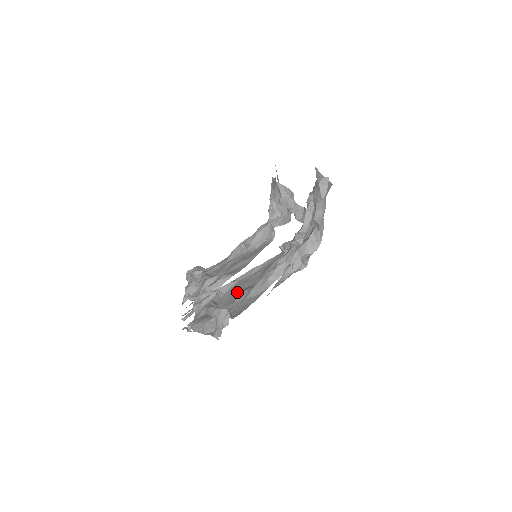
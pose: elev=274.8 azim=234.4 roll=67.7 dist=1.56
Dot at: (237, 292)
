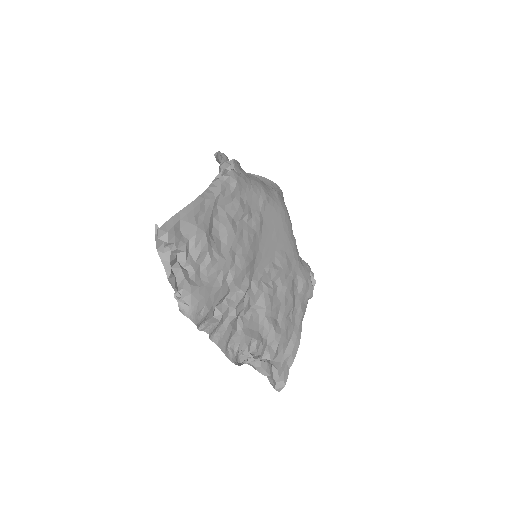
Dot at: occluded
